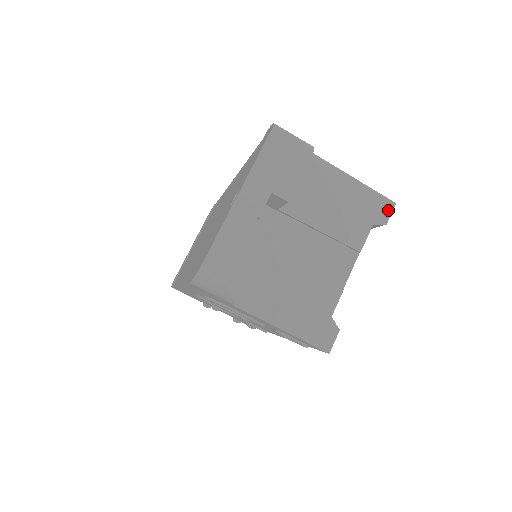
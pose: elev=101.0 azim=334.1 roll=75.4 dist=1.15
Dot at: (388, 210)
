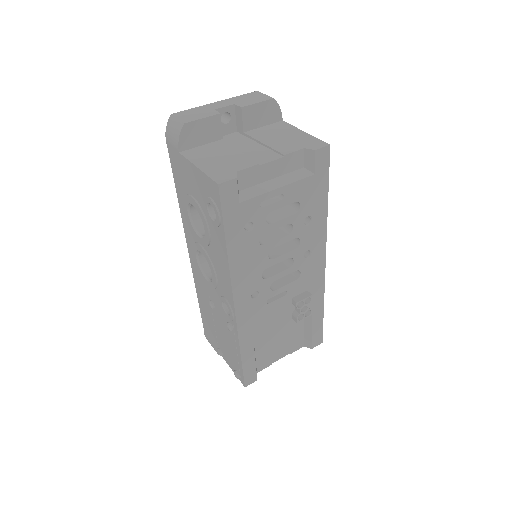
Dot at: (321, 146)
